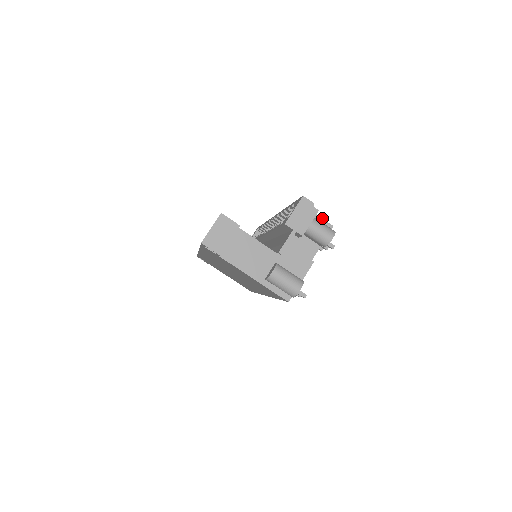
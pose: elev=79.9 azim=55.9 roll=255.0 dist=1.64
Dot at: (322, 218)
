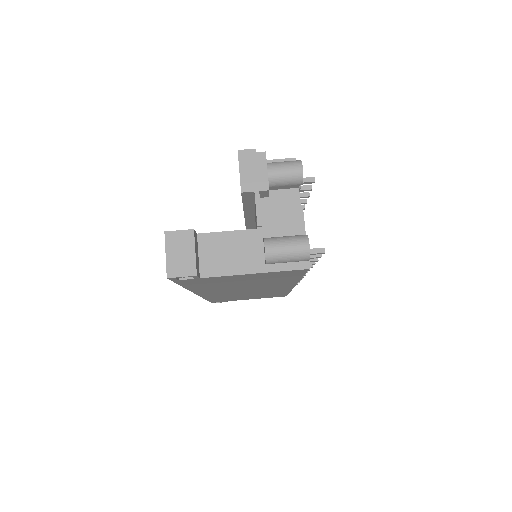
Dot at: (278, 159)
